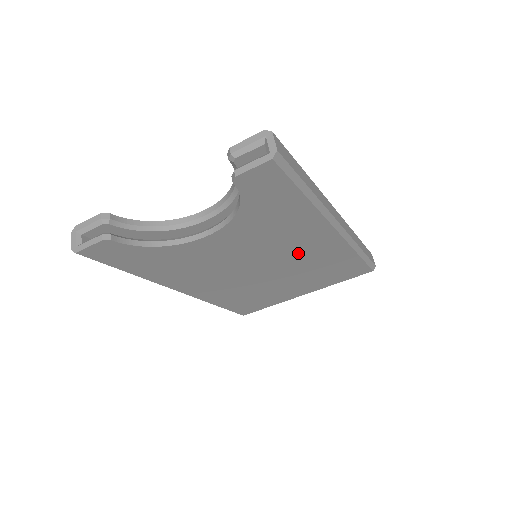
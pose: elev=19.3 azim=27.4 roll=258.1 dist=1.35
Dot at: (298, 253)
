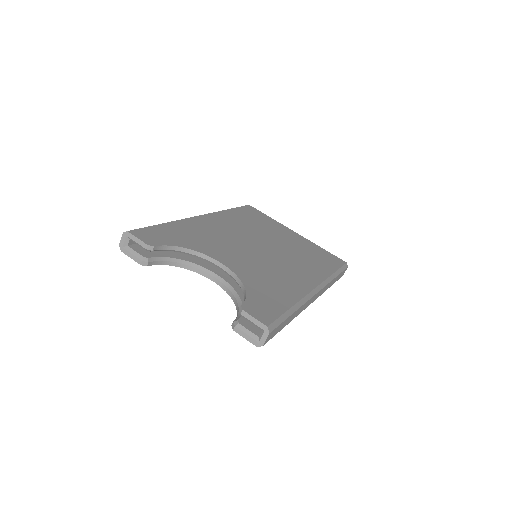
Dot at: occluded
